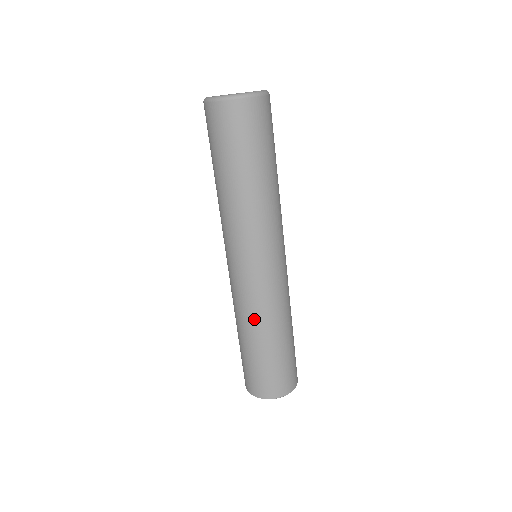
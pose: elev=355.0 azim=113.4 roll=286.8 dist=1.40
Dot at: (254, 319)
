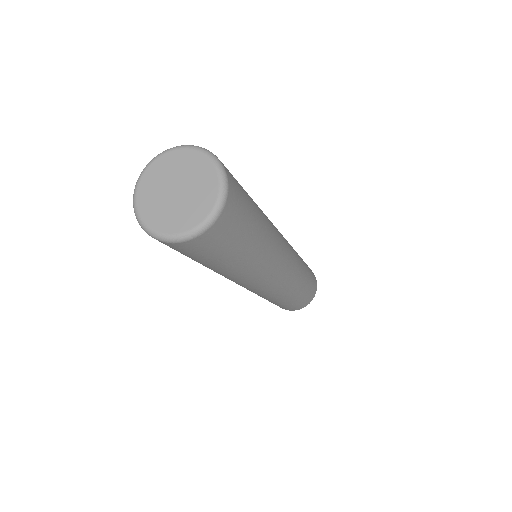
Dot at: (271, 298)
